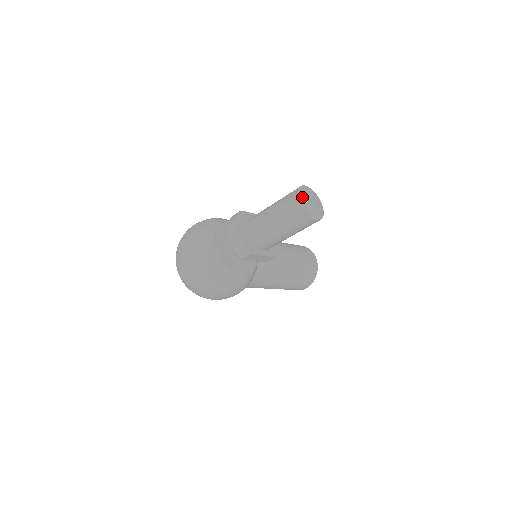
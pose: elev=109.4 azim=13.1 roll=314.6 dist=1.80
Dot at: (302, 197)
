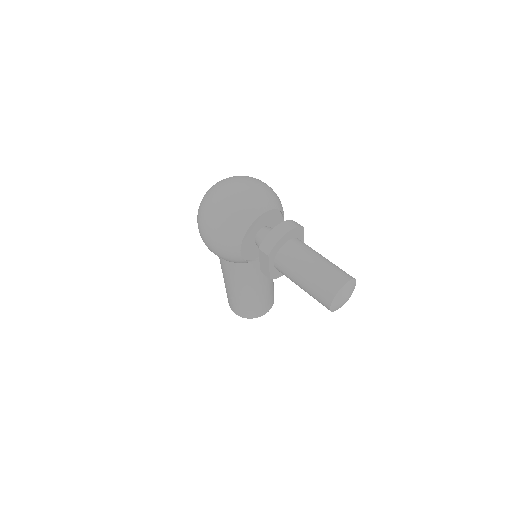
Dot at: (348, 285)
